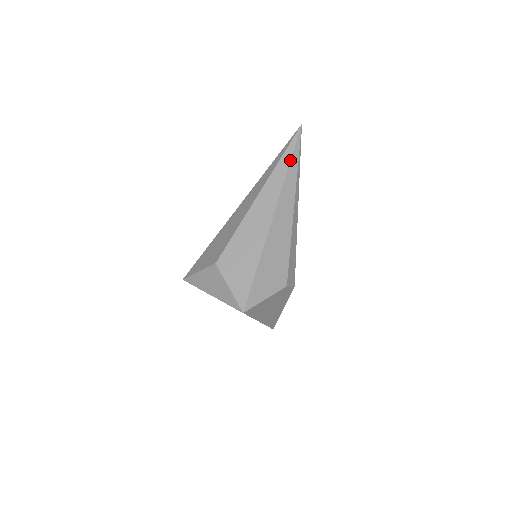
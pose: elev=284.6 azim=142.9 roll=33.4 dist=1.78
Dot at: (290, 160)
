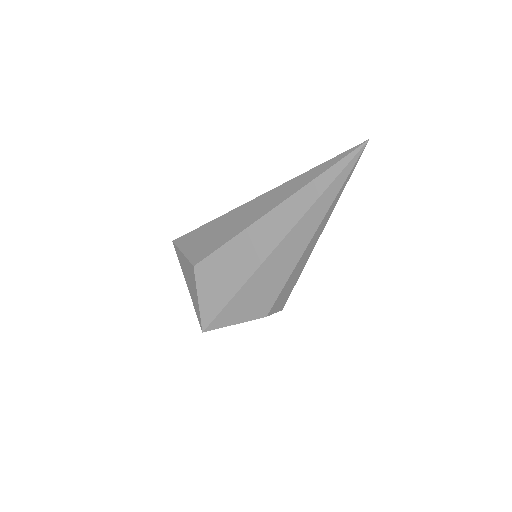
Dot at: (327, 187)
